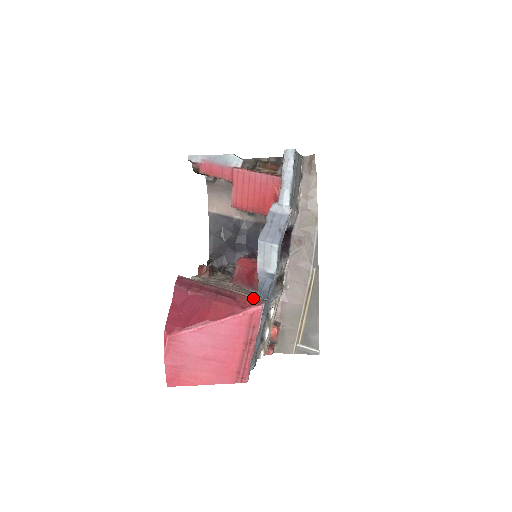
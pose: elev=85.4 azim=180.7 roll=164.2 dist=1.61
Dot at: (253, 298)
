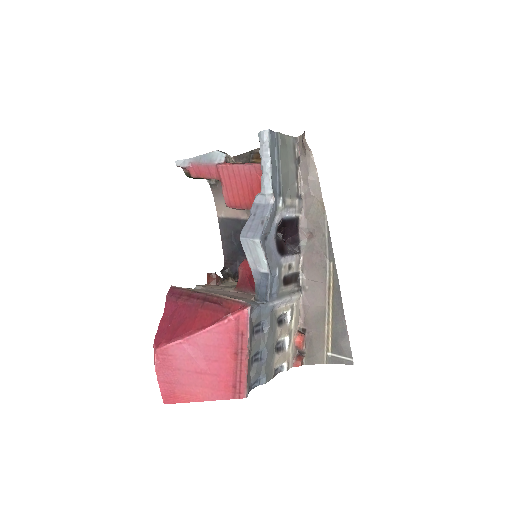
Dot at: (239, 302)
